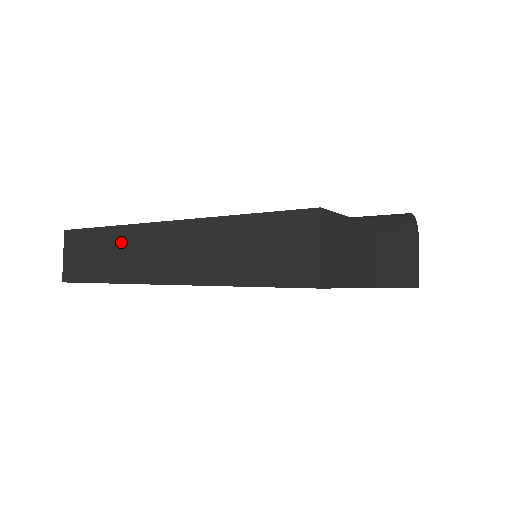
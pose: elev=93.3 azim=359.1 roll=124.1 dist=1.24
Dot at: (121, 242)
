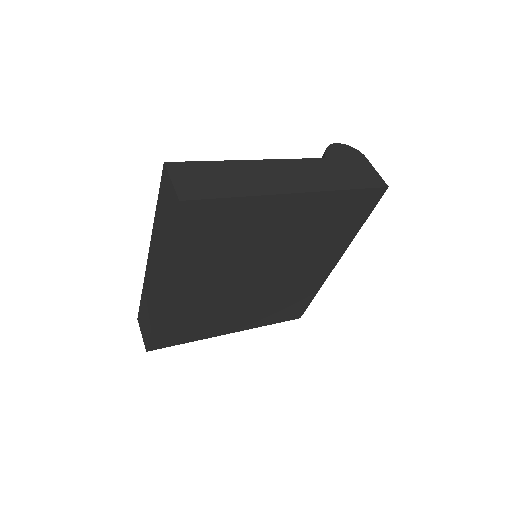
Dot at: (146, 292)
